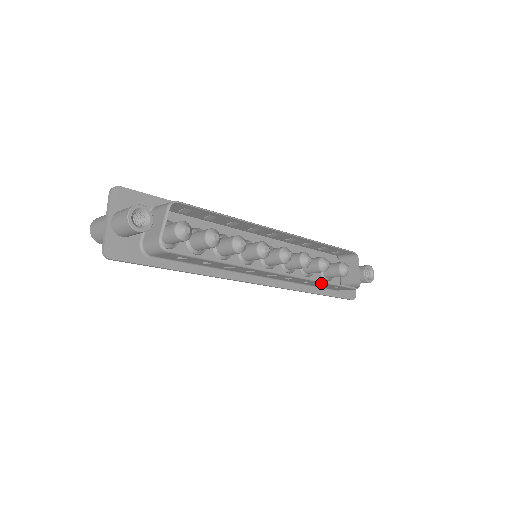
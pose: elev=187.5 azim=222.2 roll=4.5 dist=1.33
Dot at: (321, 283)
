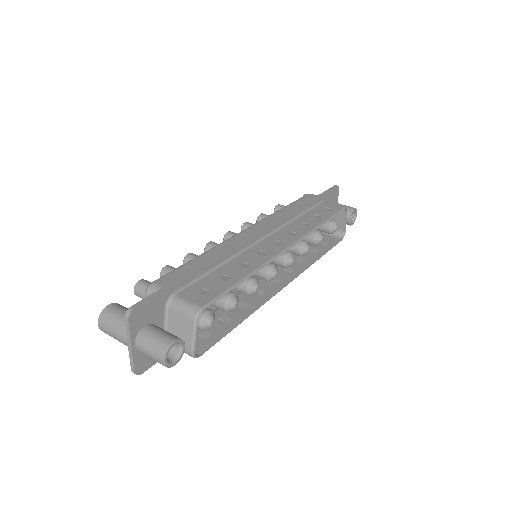
Dot at: (315, 258)
